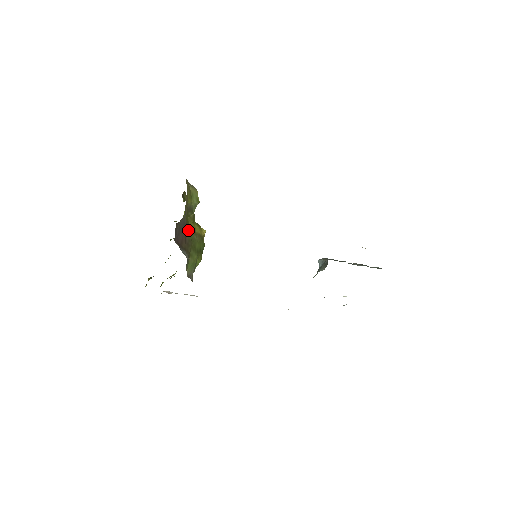
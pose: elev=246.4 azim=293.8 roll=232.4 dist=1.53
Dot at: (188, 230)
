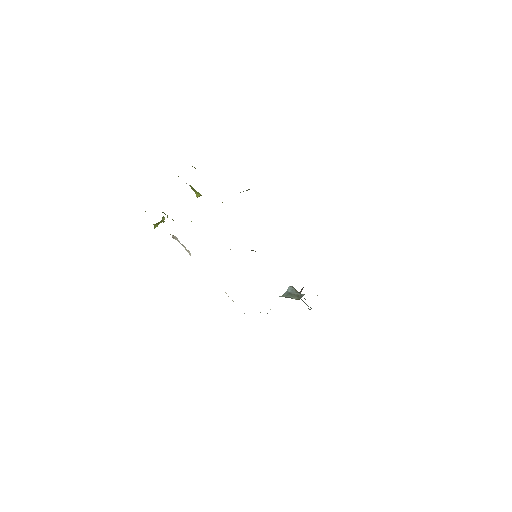
Dot at: occluded
